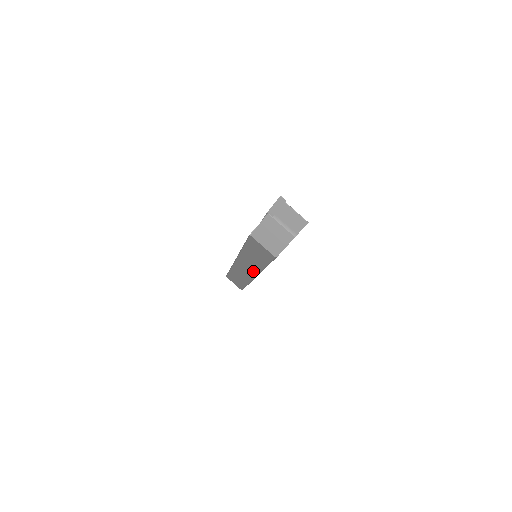
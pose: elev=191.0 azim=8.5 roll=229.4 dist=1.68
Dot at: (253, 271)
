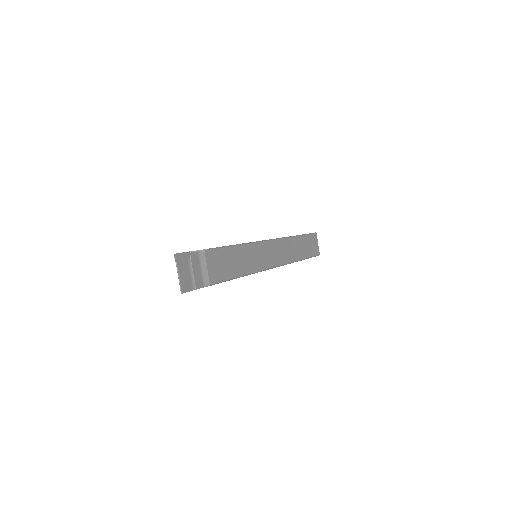
Dot at: occluded
